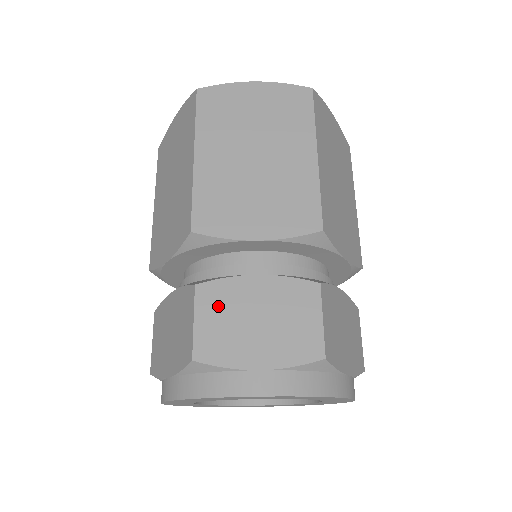
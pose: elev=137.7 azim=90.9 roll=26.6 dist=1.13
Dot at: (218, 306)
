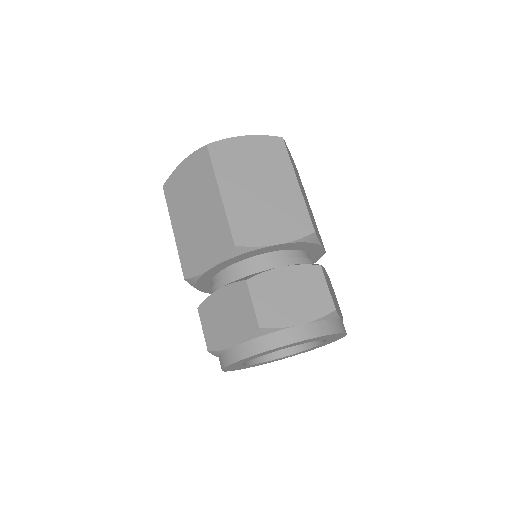
Dot at: (265, 291)
